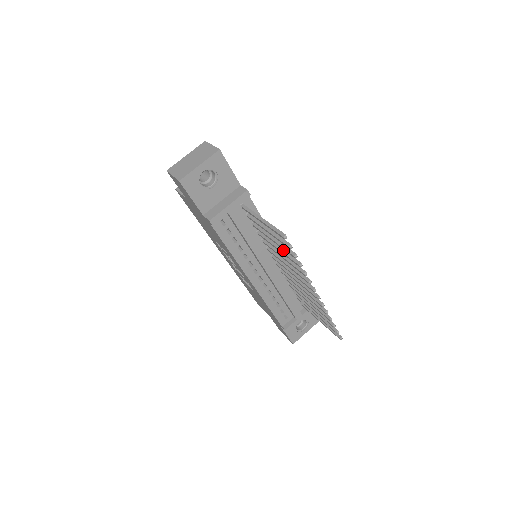
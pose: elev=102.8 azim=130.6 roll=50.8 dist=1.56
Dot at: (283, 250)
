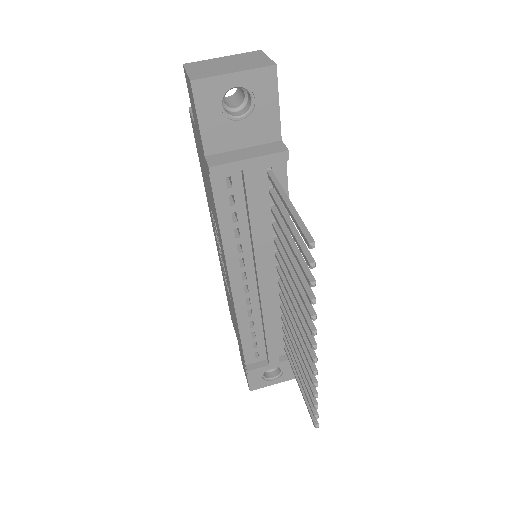
Dot at: (297, 265)
